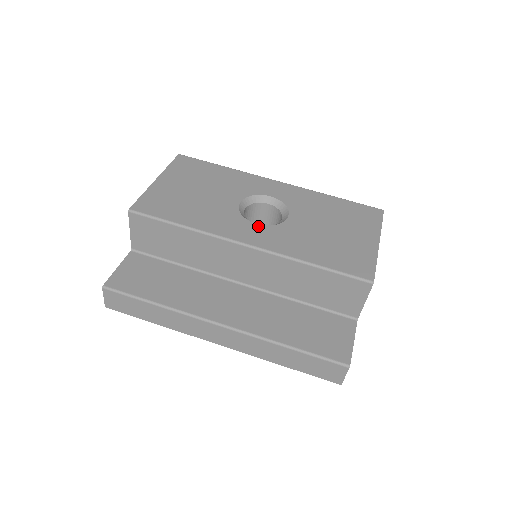
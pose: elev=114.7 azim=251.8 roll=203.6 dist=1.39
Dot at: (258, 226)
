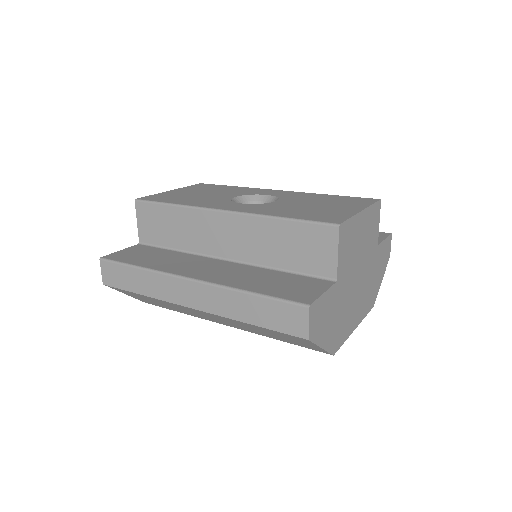
Dot at: (242, 204)
